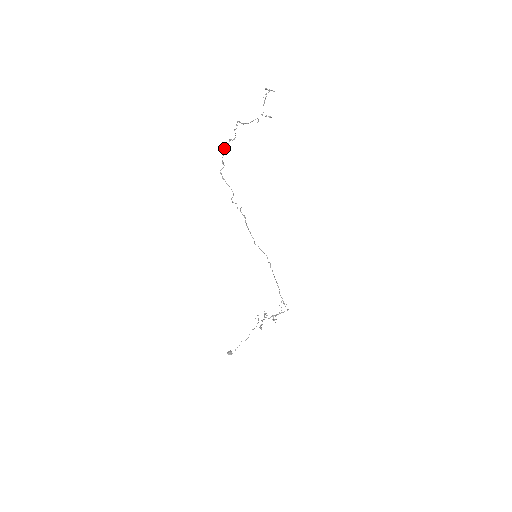
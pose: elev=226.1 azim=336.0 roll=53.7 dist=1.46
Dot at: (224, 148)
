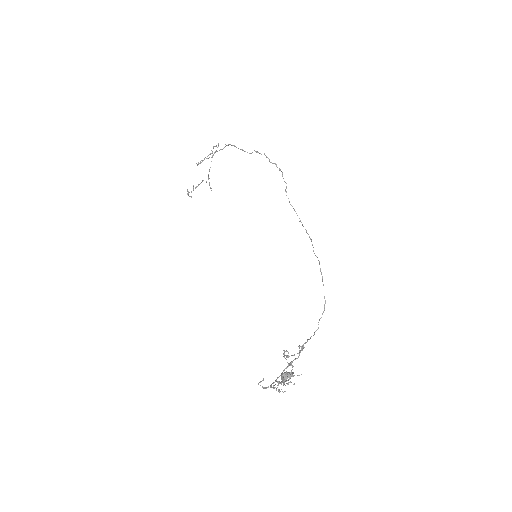
Dot at: occluded
